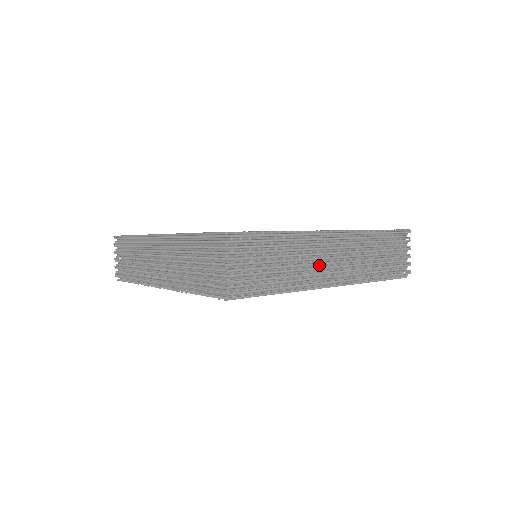
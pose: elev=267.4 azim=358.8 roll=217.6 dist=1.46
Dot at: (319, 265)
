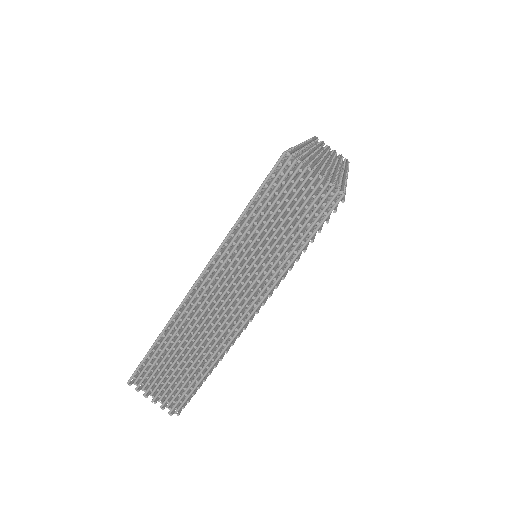
Dot at: occluded
